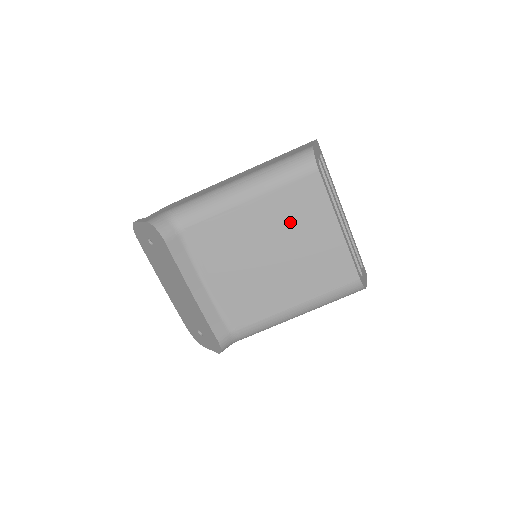
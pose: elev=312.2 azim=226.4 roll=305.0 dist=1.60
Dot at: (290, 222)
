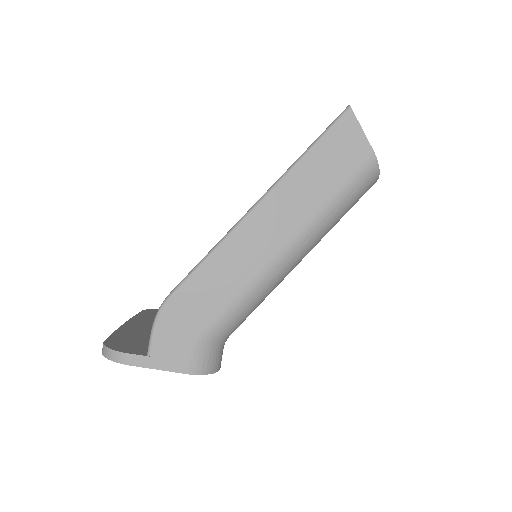
Dot at: occluded
